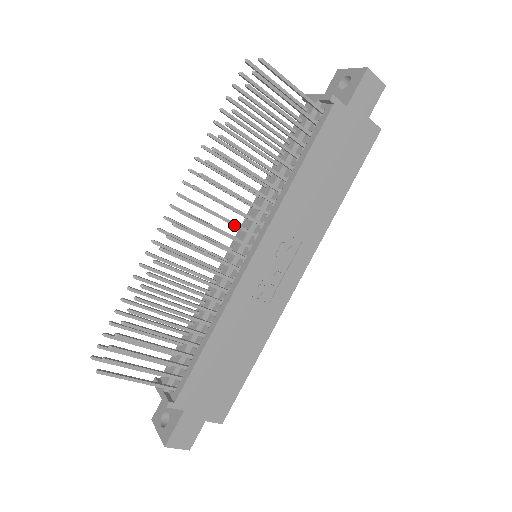
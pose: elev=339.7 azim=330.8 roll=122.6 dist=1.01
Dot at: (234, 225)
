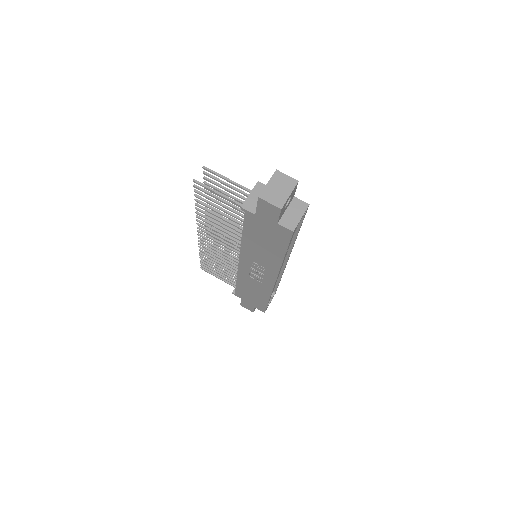
Dot at: (226, 244)
